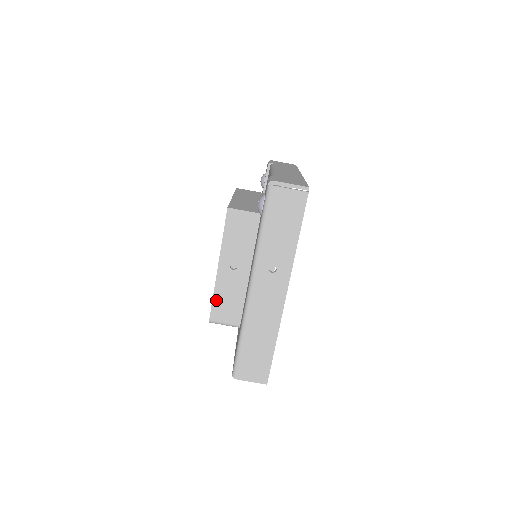
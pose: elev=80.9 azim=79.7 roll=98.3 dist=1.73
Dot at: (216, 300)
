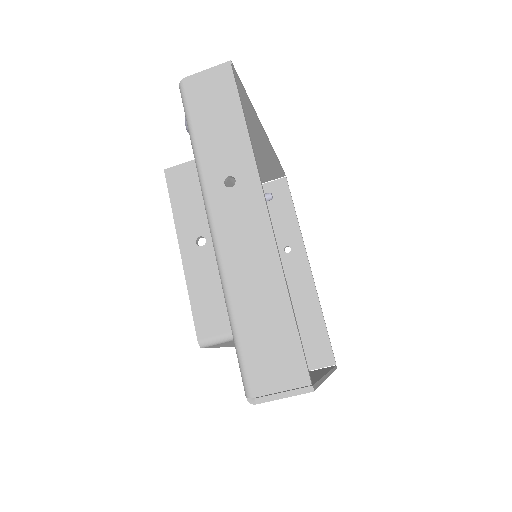
Dot at: (196, 303)
